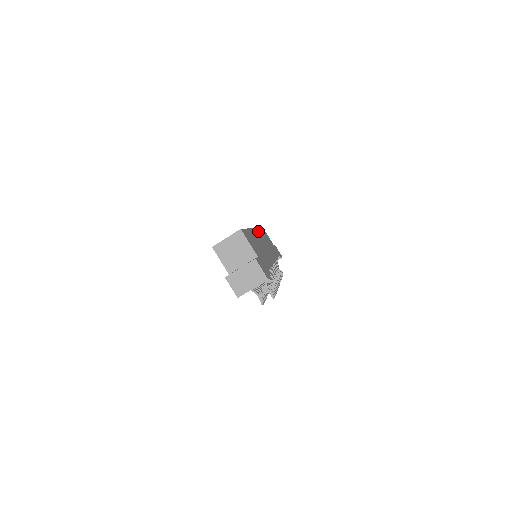
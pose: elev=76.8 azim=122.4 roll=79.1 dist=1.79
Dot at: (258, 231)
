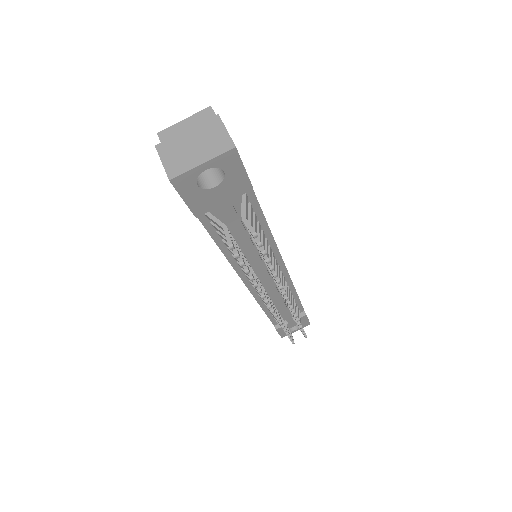
Dot at: occluded
